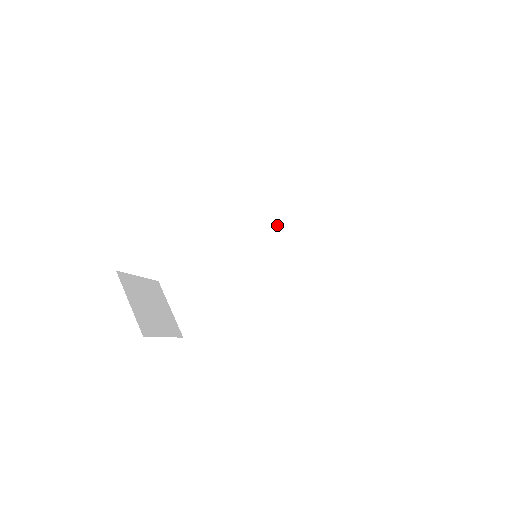
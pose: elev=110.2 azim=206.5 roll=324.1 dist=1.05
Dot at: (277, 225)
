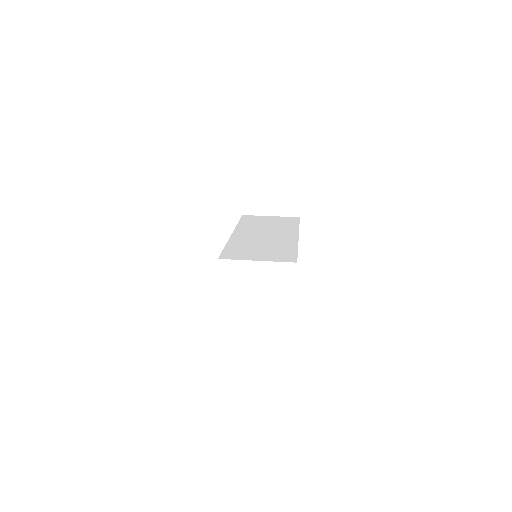
Dot at: (255, 218)
